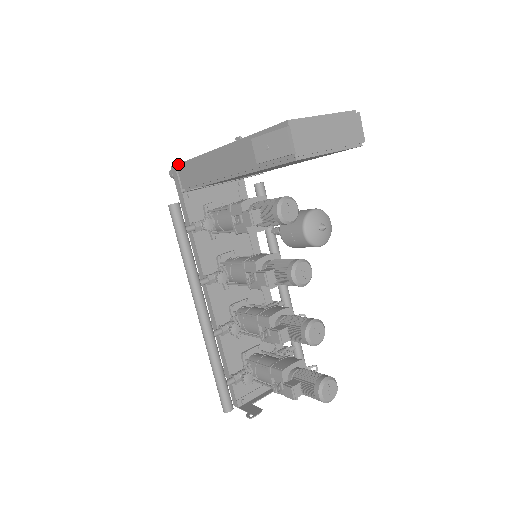
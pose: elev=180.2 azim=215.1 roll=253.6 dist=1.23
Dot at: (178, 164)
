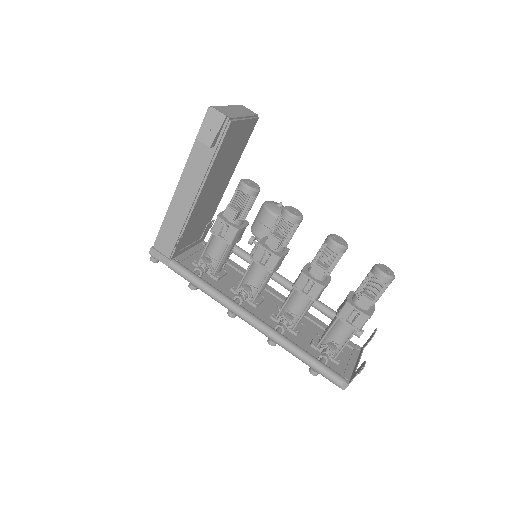
Dot at: (153, 246)
